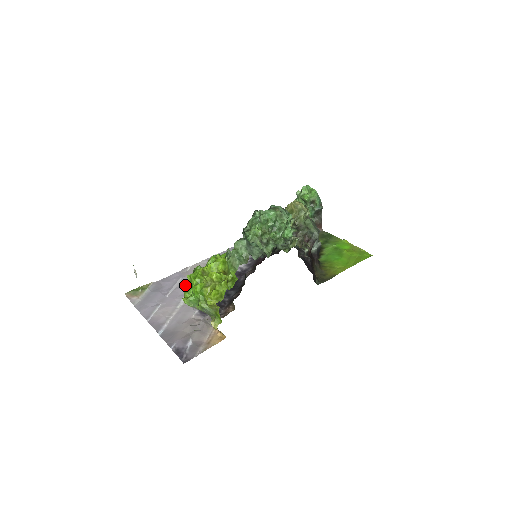
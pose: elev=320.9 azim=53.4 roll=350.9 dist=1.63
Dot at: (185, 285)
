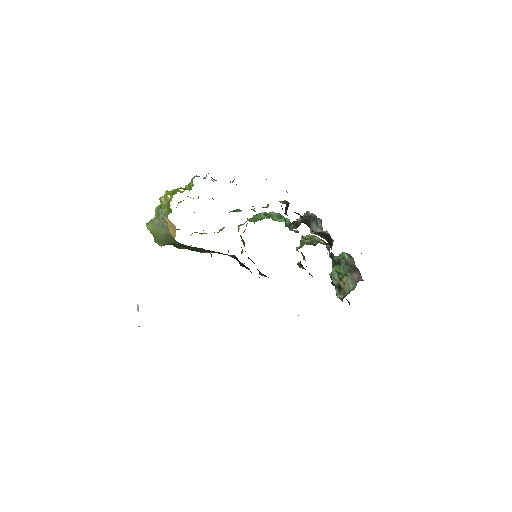
Dot at: occluded
